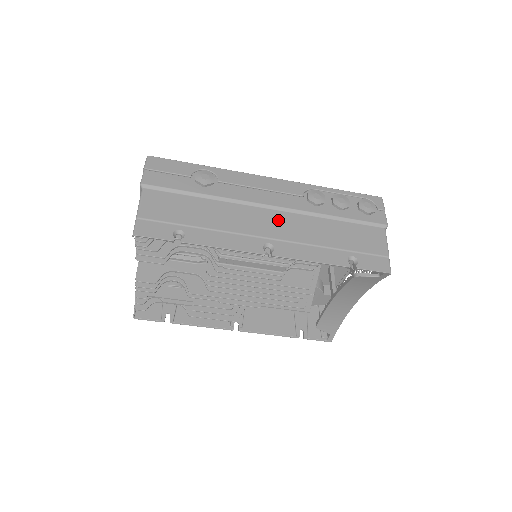
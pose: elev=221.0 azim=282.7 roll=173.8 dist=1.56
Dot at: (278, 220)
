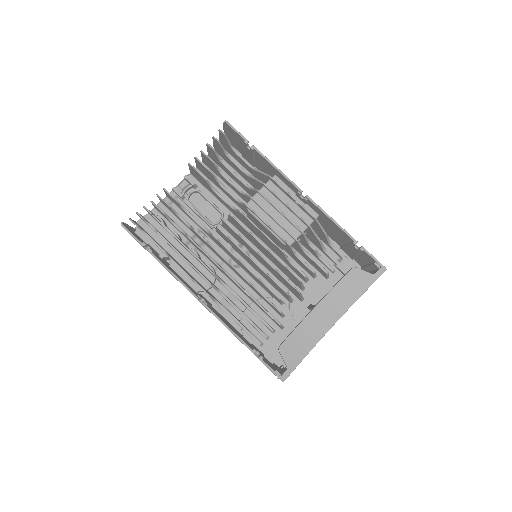
Dot at: occluded
